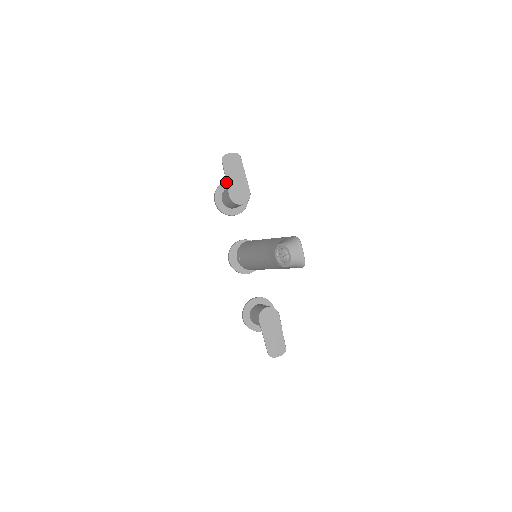
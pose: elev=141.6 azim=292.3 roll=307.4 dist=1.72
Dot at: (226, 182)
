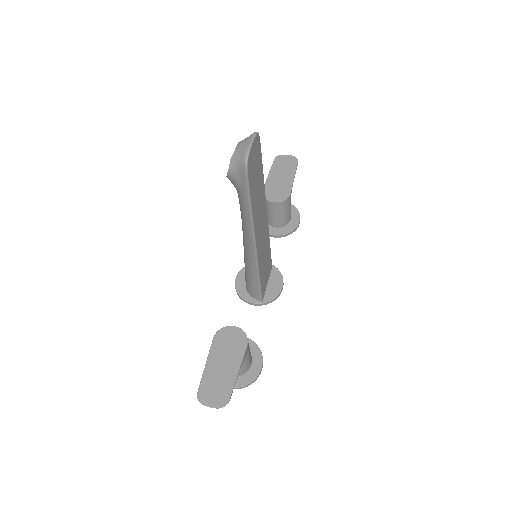
Dot at: (267, 177)
